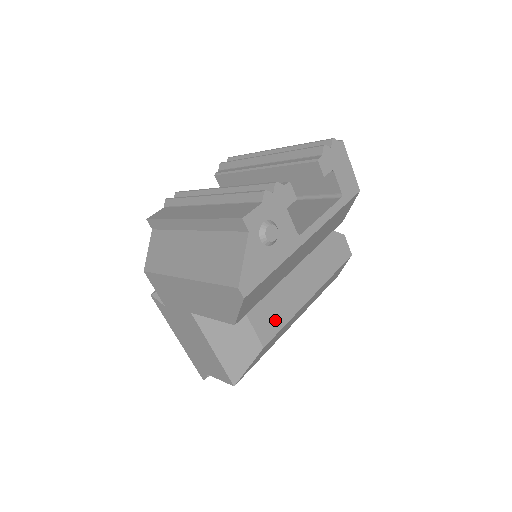
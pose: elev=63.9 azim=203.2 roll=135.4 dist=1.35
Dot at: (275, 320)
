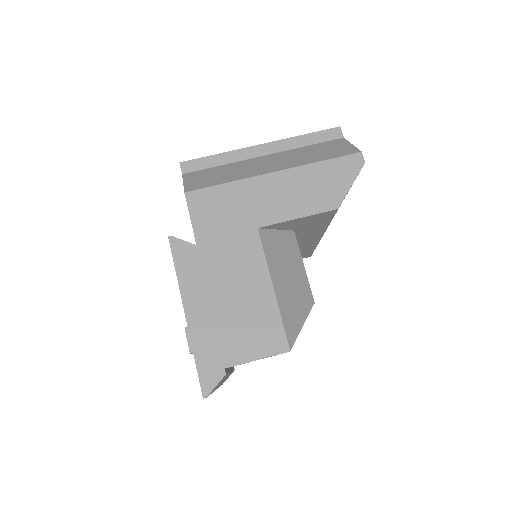
Dot at: occluded
